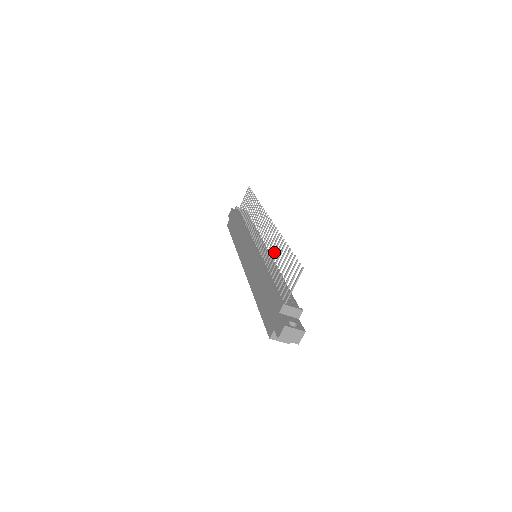
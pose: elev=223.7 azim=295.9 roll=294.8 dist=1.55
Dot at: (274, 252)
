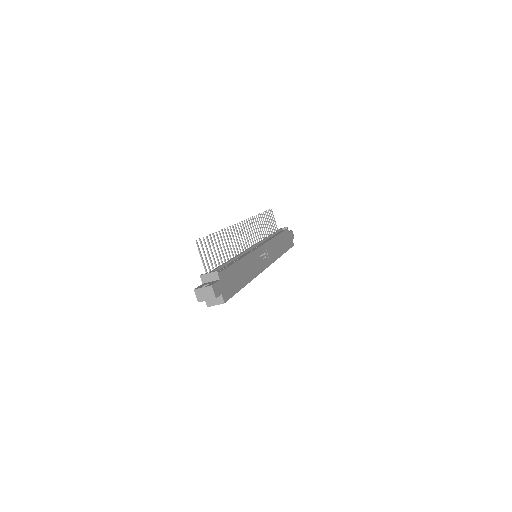
Dot at: (229, 244)
